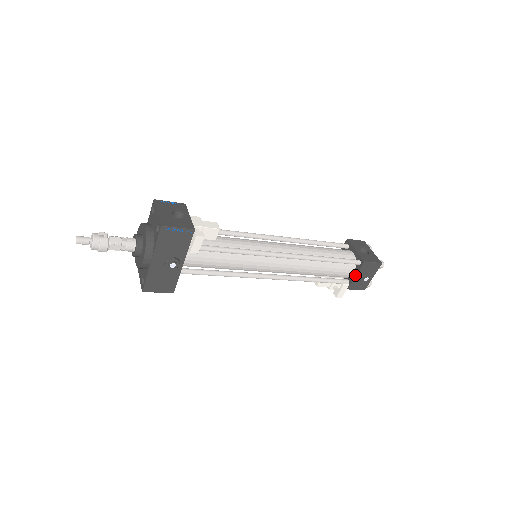
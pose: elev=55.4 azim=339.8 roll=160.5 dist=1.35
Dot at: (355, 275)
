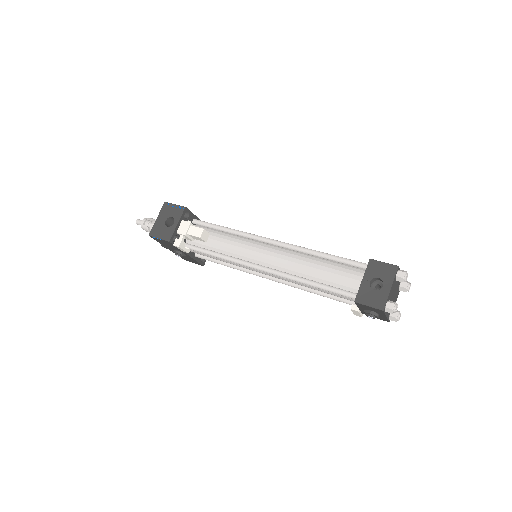
Dot at: (358, 307)
